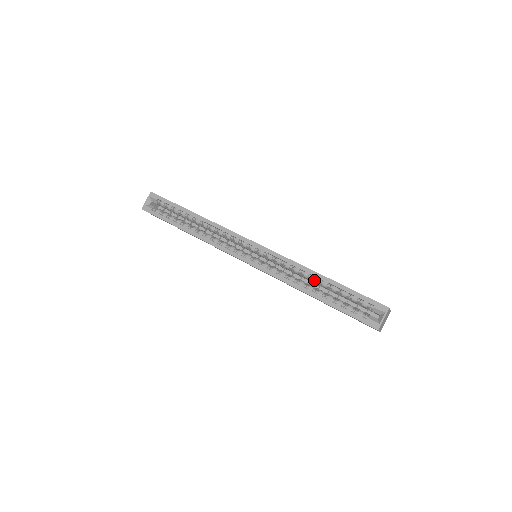
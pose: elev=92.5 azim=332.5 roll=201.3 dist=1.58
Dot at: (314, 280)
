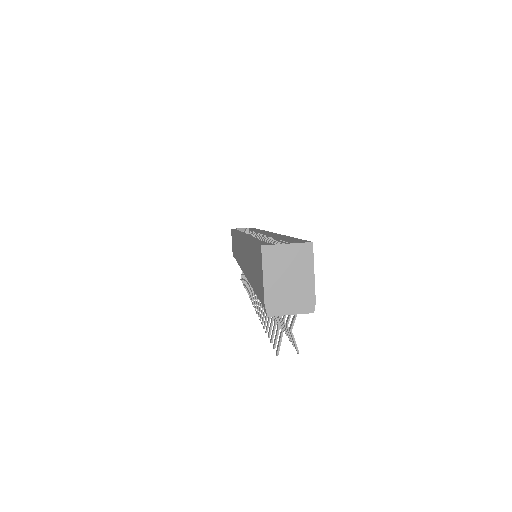
Dot at: (273, 240)
